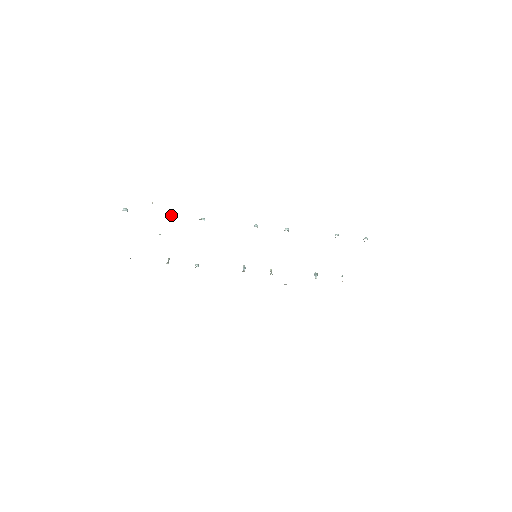
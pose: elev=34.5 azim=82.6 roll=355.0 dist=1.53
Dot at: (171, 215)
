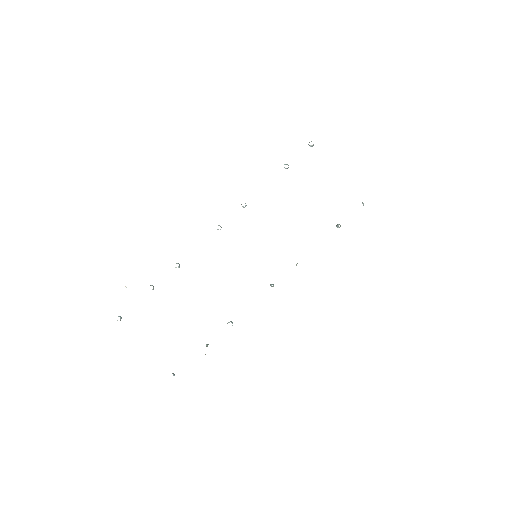
Dot at: occluded
